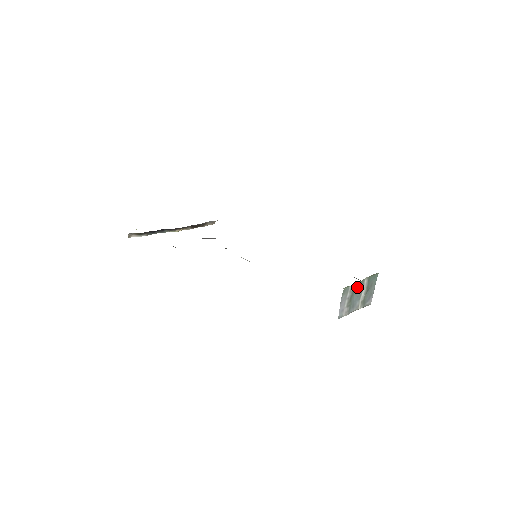
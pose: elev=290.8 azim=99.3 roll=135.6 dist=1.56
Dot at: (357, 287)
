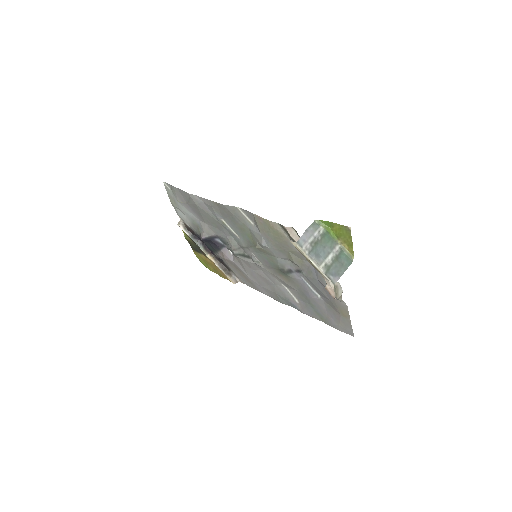
Dot at: (327, 241)
